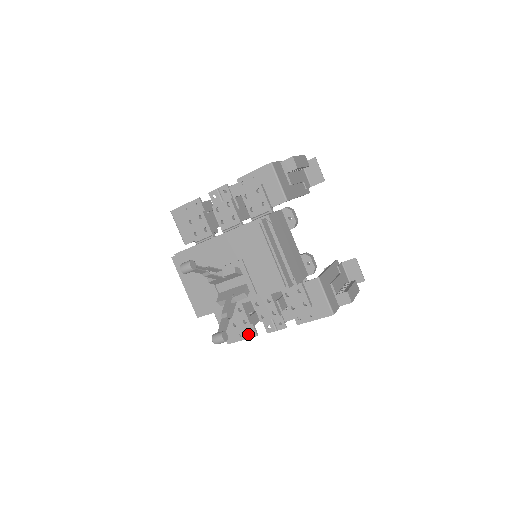
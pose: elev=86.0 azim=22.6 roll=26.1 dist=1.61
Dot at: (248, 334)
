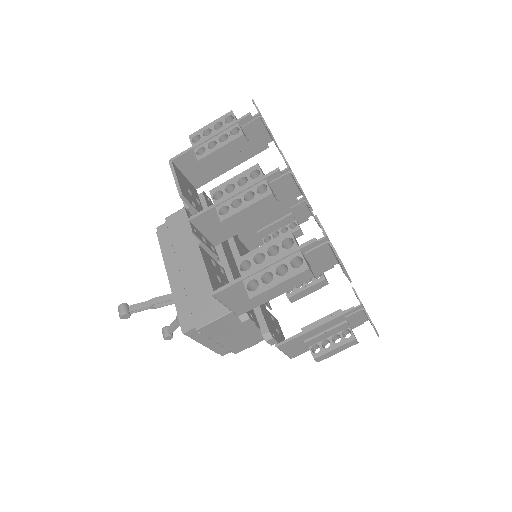
Dot at: occluded
